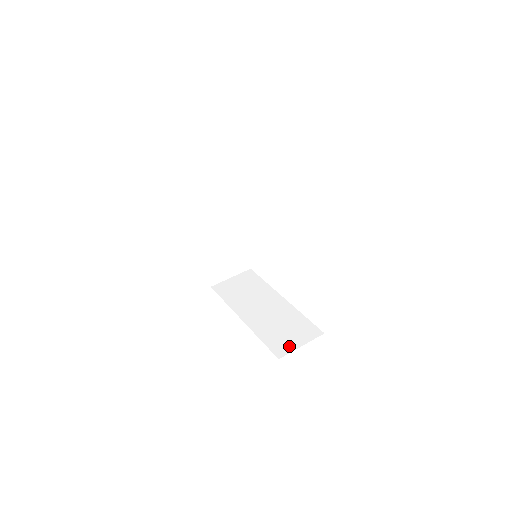
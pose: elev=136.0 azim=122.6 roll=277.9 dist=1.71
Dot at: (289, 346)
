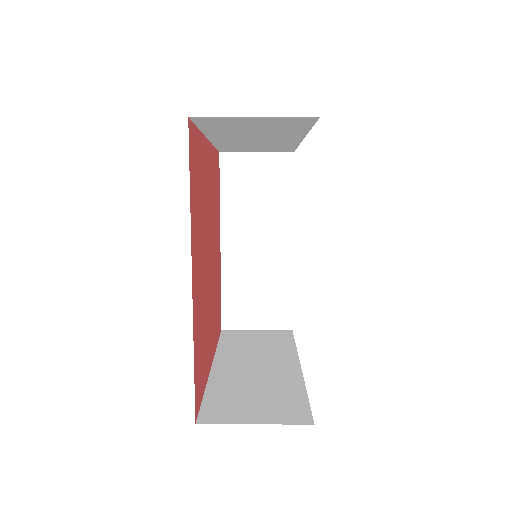
Dot at: (234, 415)
